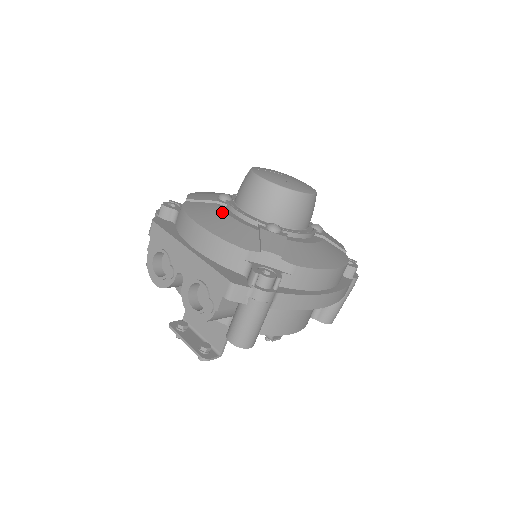
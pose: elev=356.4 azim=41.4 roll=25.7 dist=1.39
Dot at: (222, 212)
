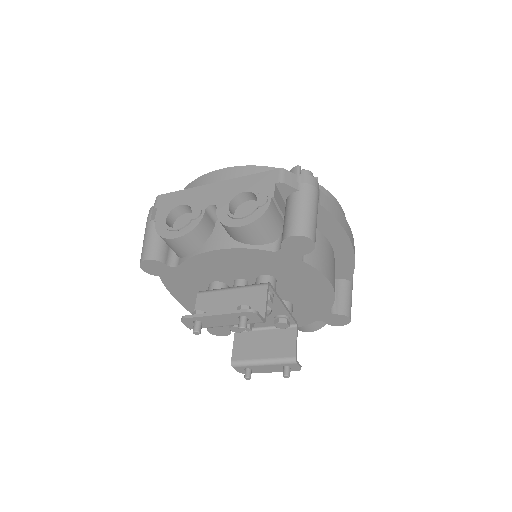
Dot at: occluded
